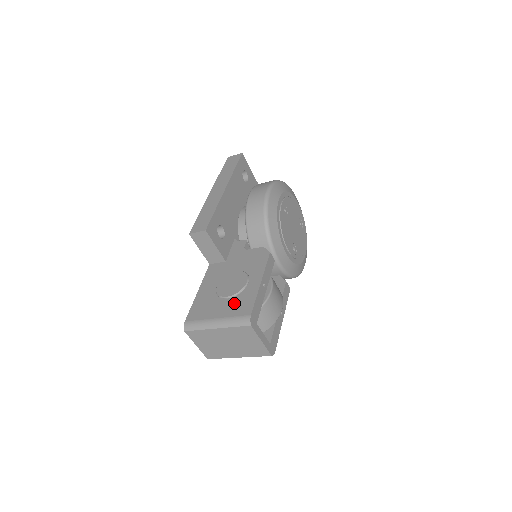
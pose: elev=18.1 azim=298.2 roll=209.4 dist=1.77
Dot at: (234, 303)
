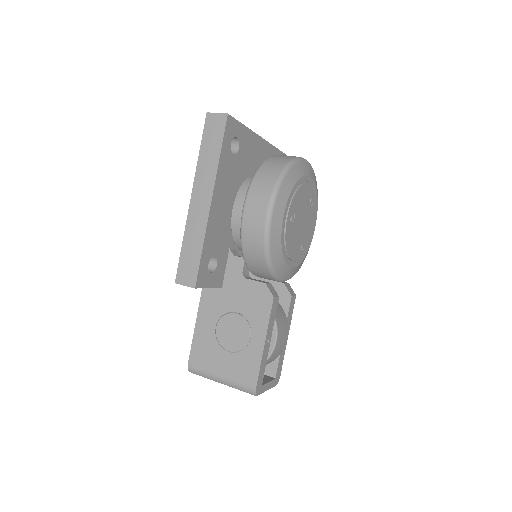
Dot at: (237, 363)
